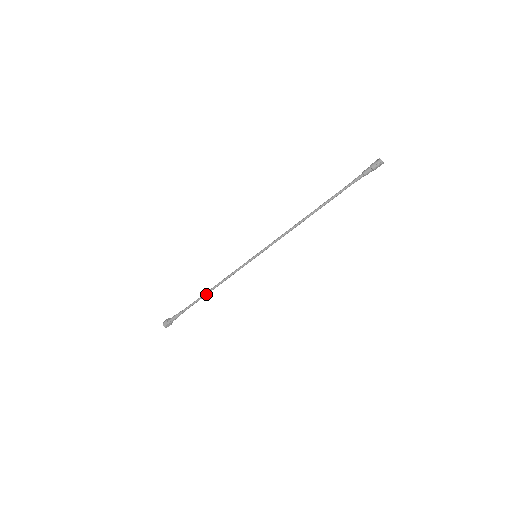
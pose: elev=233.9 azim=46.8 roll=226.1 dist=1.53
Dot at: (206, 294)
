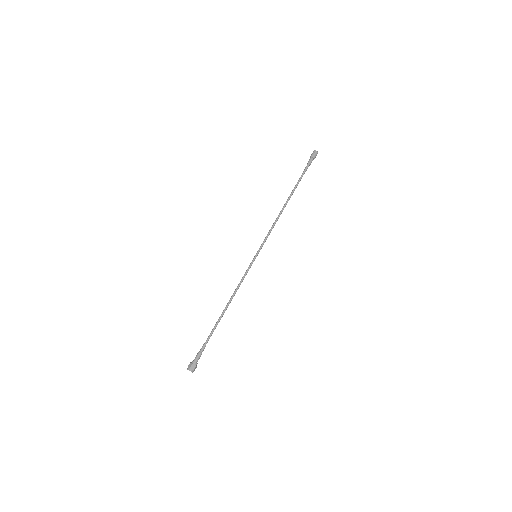
Dot at: (222, 313)
